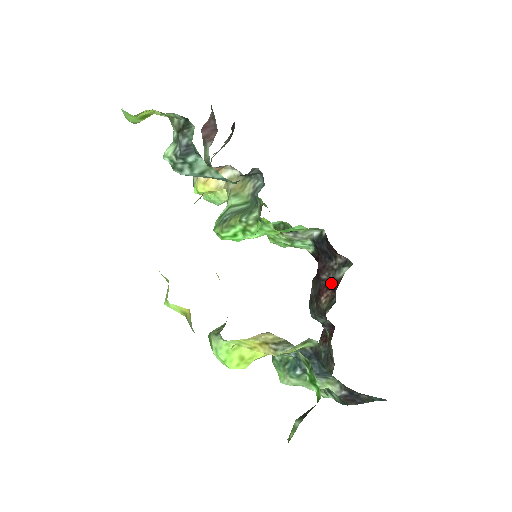
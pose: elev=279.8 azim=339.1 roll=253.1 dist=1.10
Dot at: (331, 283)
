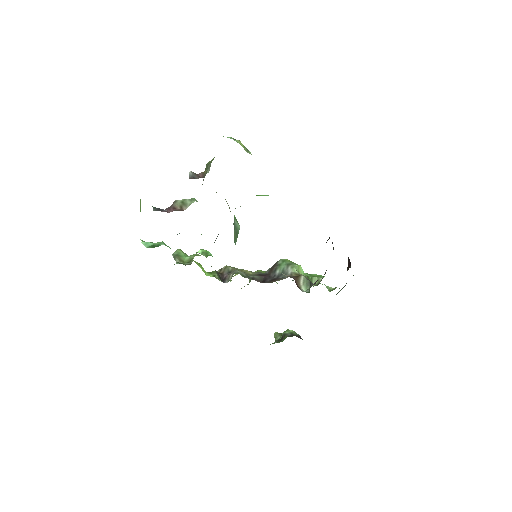
Dot at: occluded
